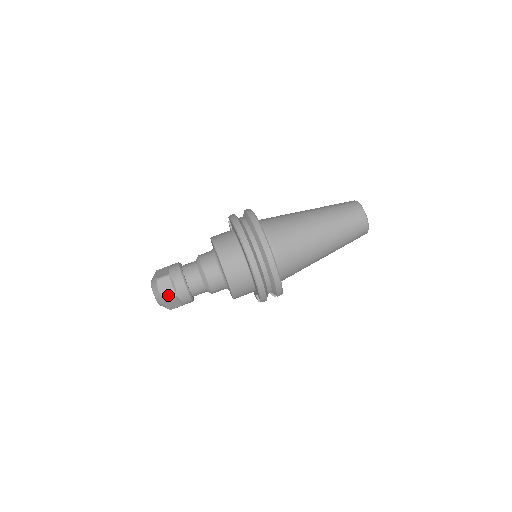
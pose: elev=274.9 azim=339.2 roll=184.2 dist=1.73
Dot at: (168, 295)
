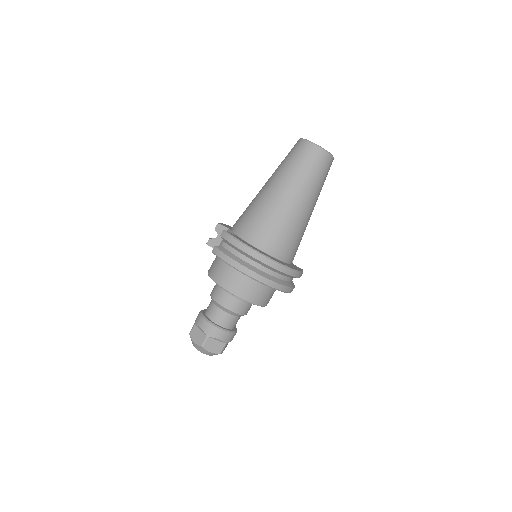
Dot at: (220, 349)
